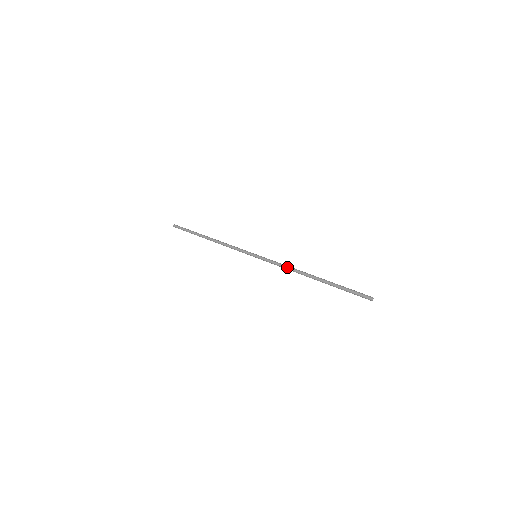
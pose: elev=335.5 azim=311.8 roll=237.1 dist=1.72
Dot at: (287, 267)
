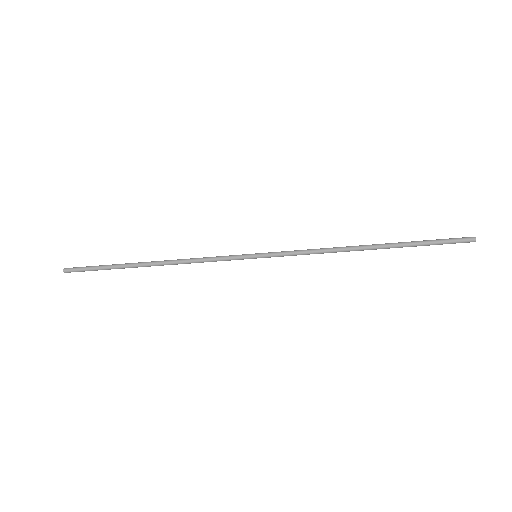
Dot at: (321, 249)
